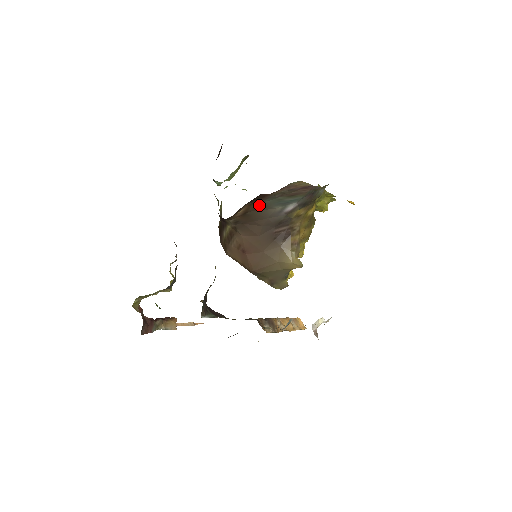
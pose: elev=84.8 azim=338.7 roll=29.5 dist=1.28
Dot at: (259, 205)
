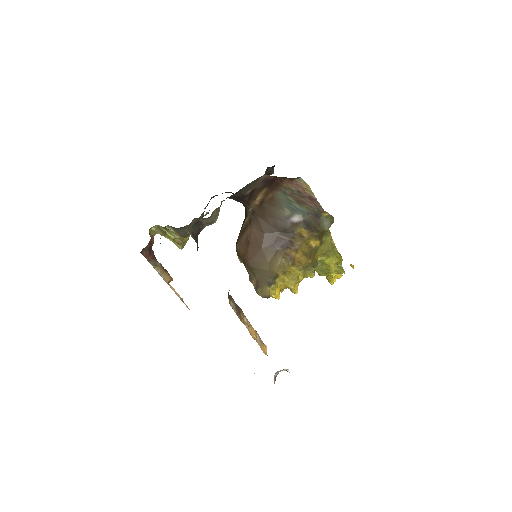
Dot at: (273, 198)
